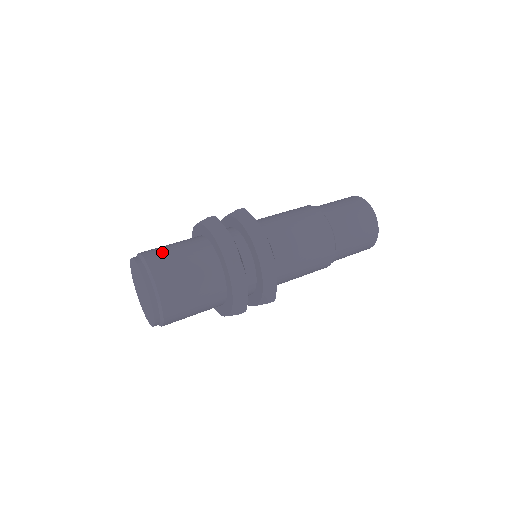
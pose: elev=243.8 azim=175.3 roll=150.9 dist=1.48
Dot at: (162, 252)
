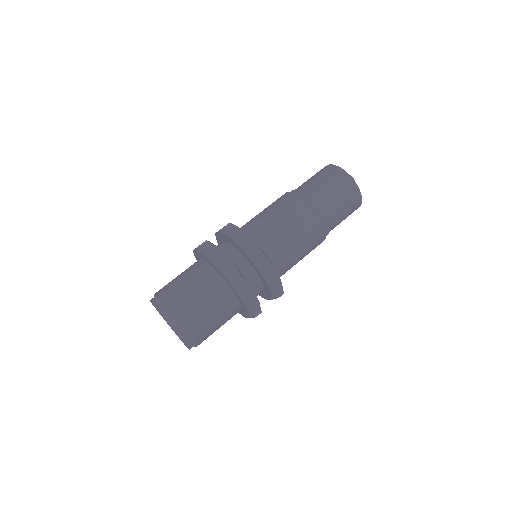
Dot at: (195, 315)
